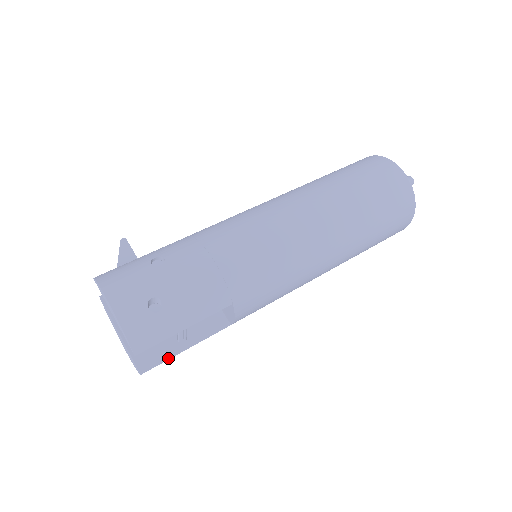
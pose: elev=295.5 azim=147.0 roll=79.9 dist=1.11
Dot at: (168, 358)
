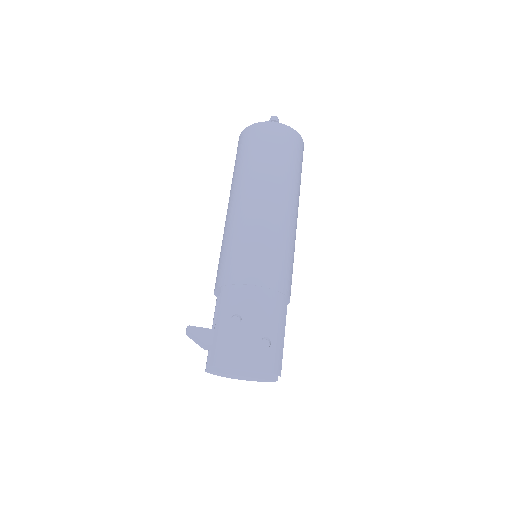
Dot at: occluded
